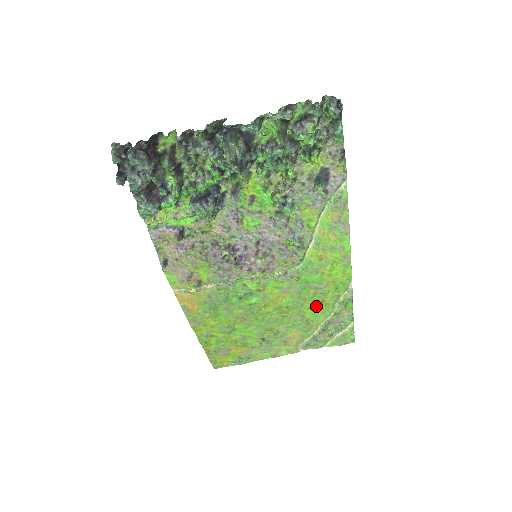
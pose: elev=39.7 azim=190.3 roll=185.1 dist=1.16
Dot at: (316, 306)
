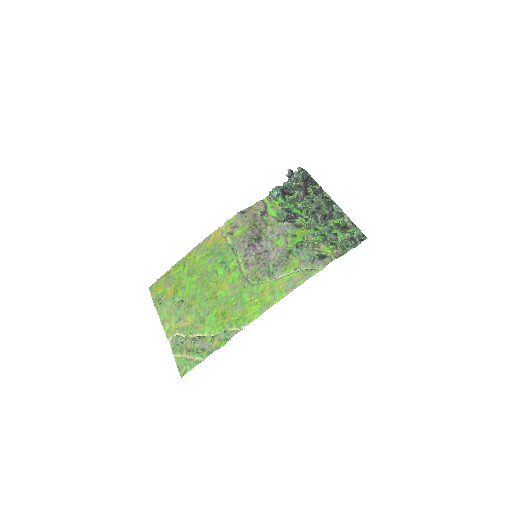
Dot at: (220, 317)
